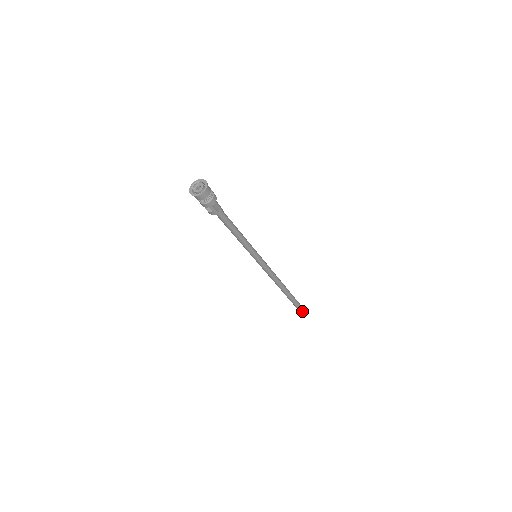
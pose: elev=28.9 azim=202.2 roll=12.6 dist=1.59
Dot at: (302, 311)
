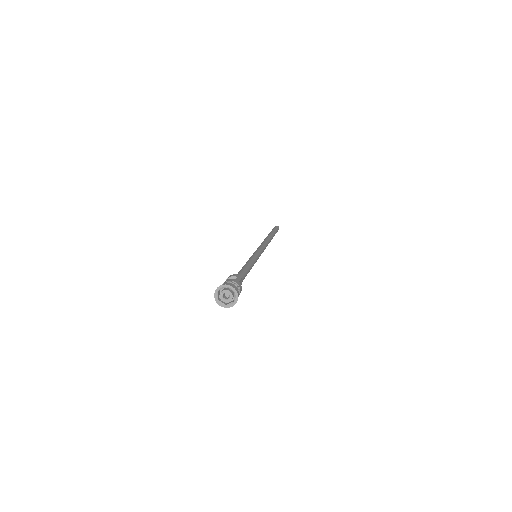
Dot at: occluded
